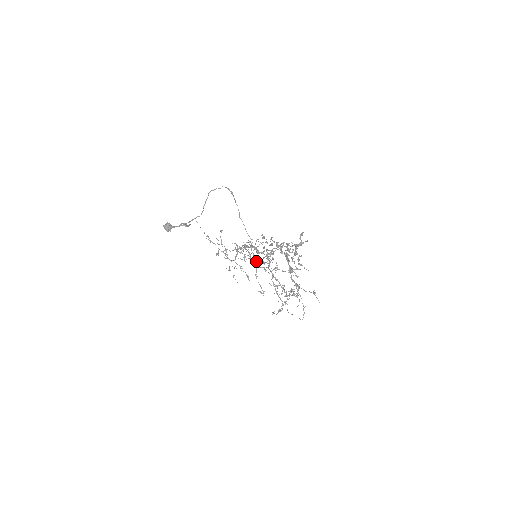
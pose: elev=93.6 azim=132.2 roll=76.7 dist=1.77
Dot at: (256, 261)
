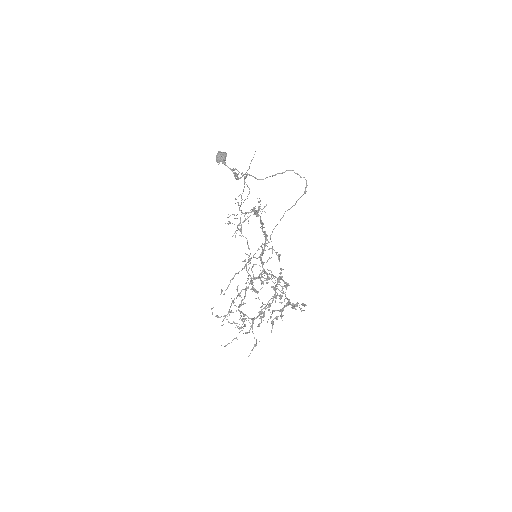
Dot at: occluded
